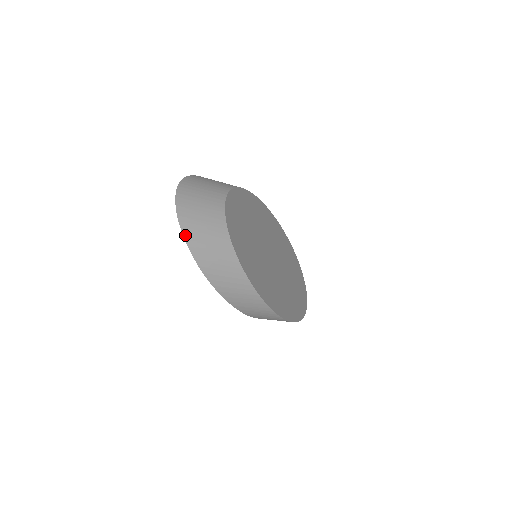
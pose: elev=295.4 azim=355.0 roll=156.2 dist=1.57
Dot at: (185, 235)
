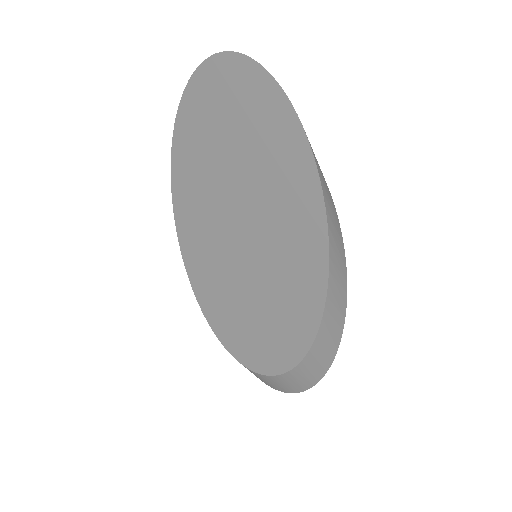
Dot at: (267, 73)
